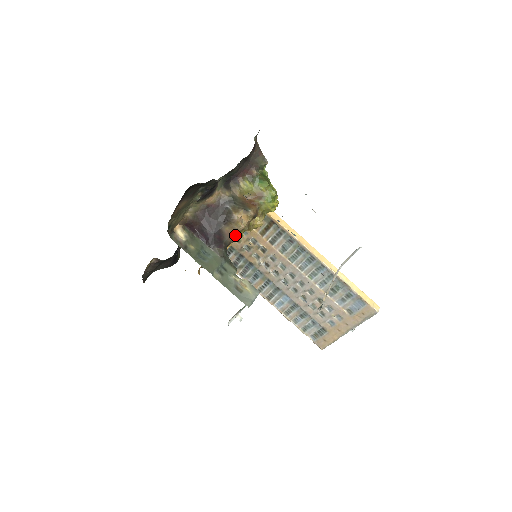
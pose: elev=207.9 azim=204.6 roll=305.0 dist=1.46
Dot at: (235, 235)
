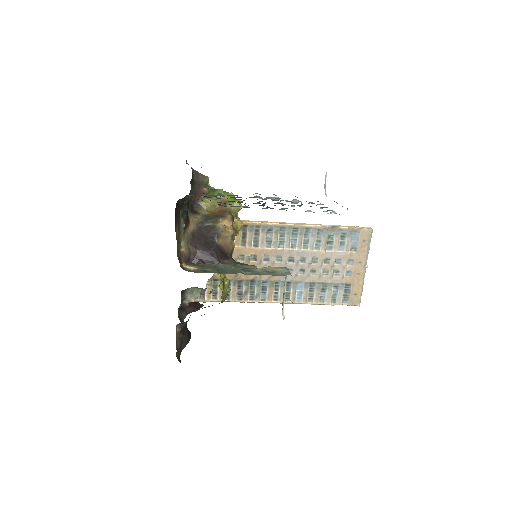
Dot at: (230, 243)
